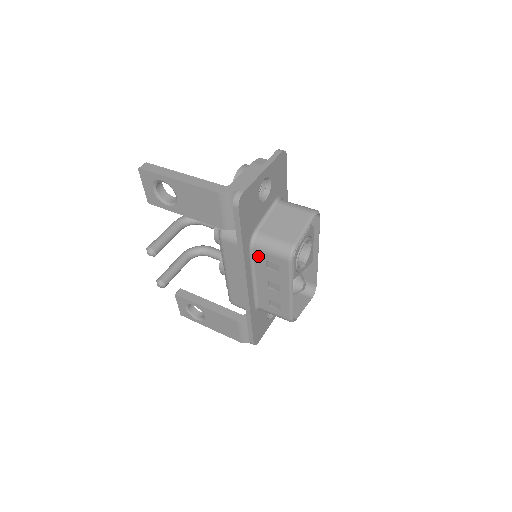
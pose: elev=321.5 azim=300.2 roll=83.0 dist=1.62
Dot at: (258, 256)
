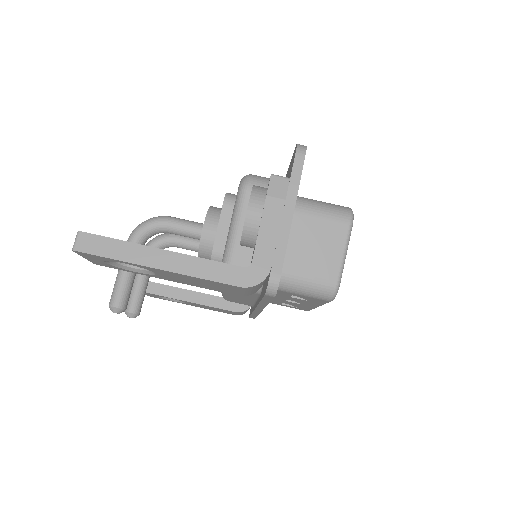
Dot at: (280, 292)
